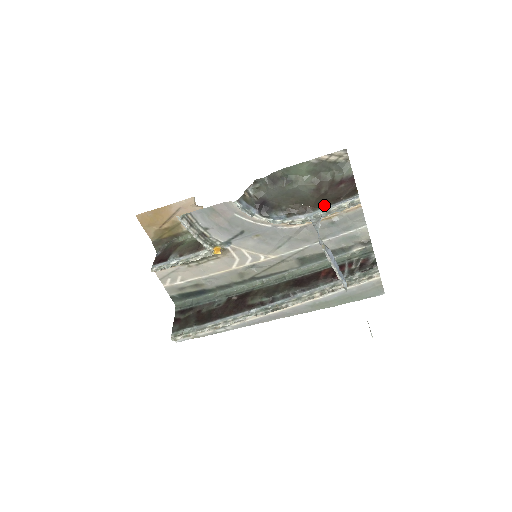
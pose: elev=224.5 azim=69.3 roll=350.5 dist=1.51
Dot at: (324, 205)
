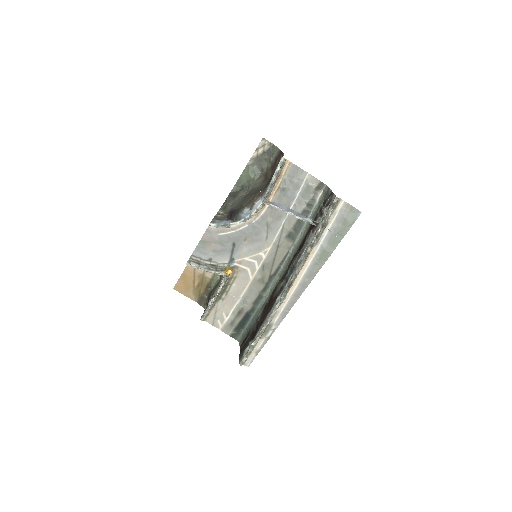
Dot at: (269, 182)
